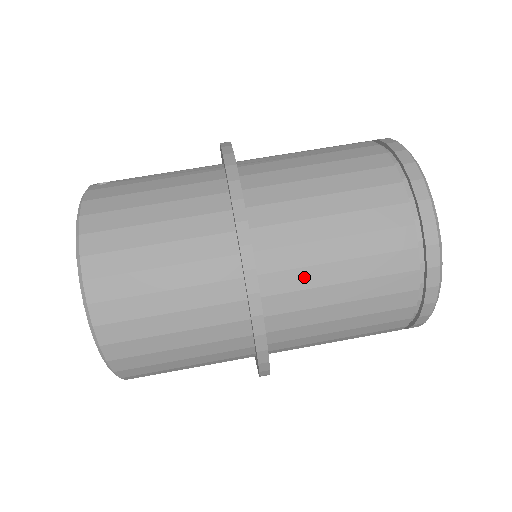
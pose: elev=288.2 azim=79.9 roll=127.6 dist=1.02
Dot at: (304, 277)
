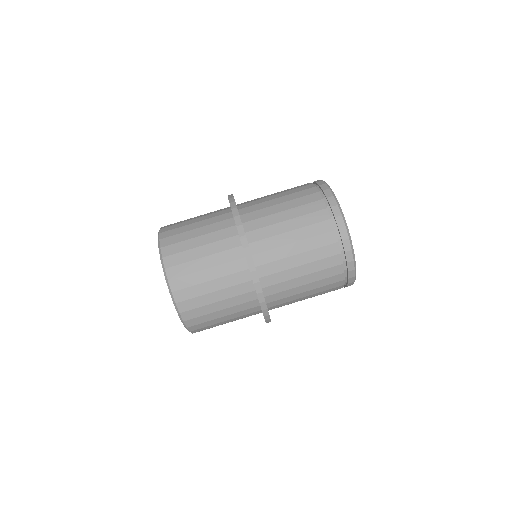
Dot at: (273, 242)
